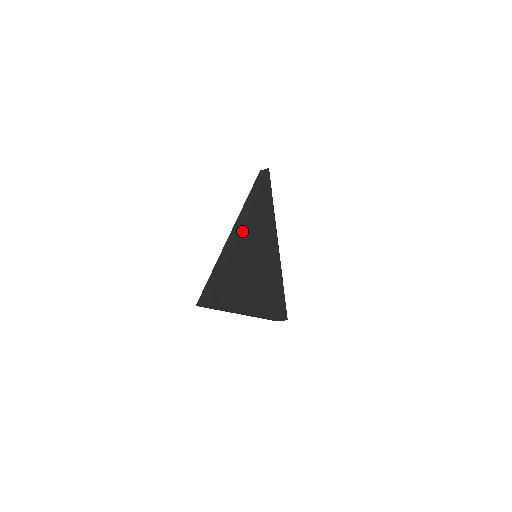
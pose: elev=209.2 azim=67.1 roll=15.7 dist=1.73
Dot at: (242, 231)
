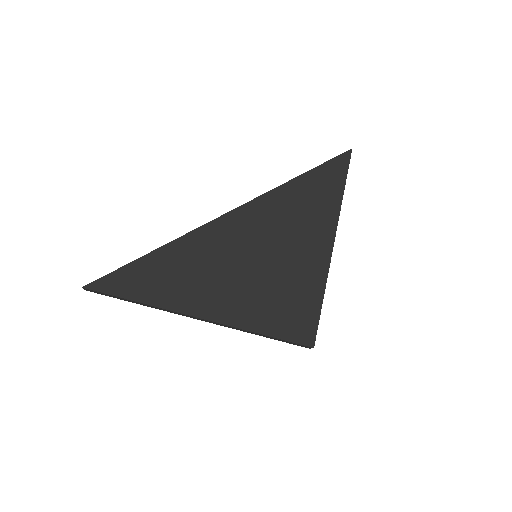
Dot at: (210, 224)
